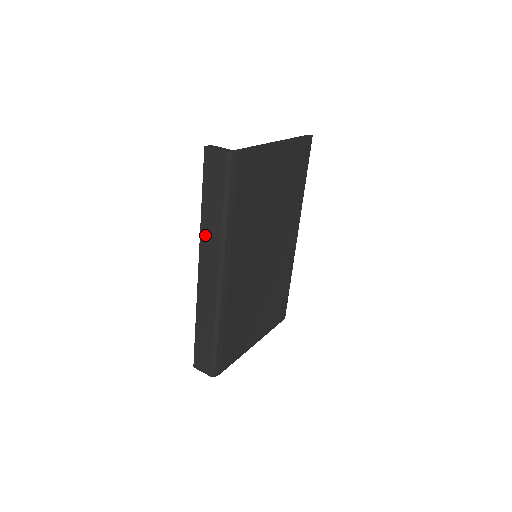
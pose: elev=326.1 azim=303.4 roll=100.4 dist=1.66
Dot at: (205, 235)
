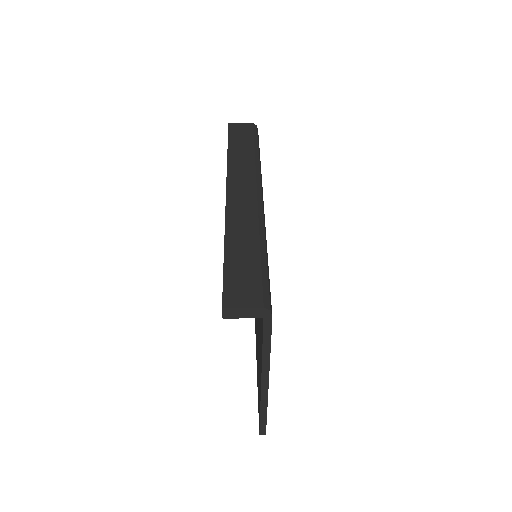
Dot at: (234, 166)
